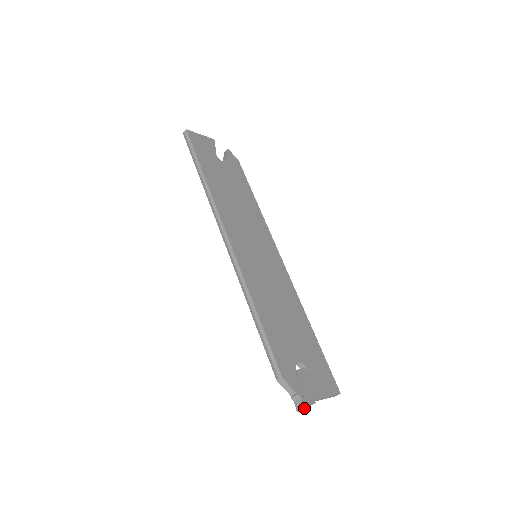
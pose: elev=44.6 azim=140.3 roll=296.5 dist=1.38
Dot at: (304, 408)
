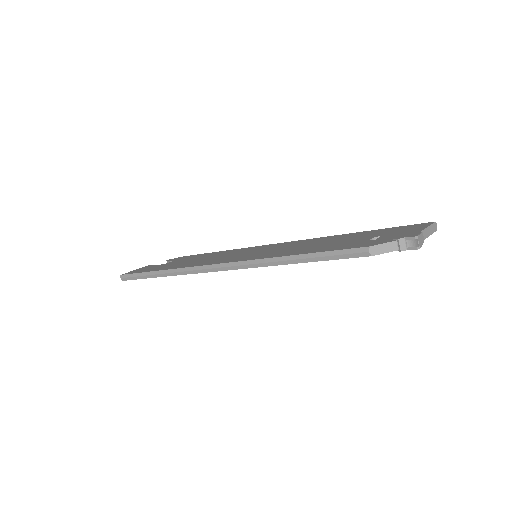
Dot at: (416, 237)
